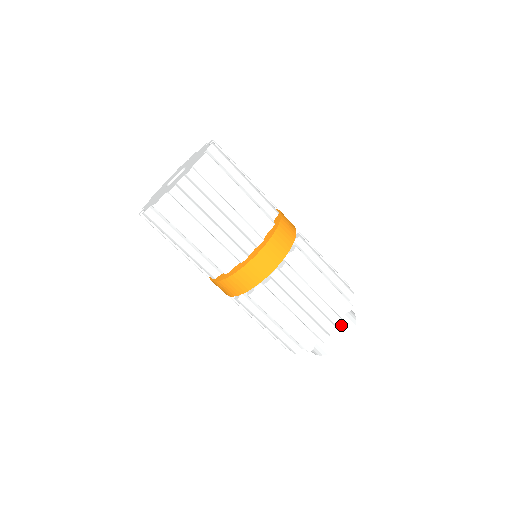
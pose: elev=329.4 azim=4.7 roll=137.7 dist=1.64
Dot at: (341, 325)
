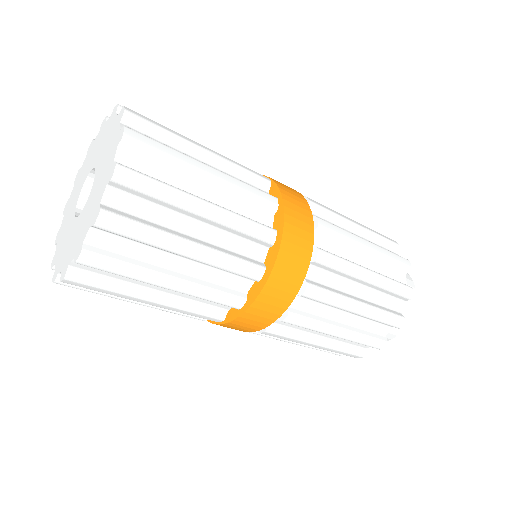
Dot at: (381, 348)
